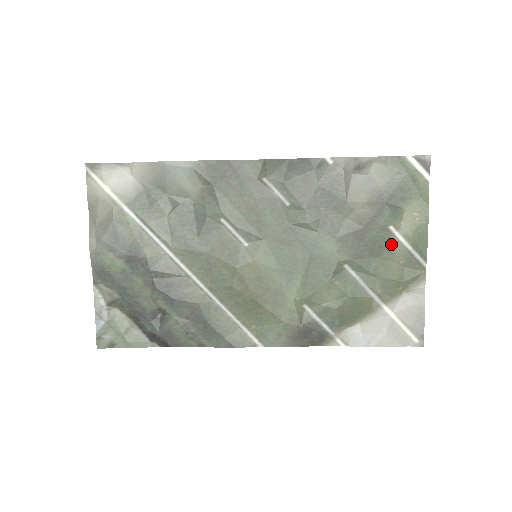
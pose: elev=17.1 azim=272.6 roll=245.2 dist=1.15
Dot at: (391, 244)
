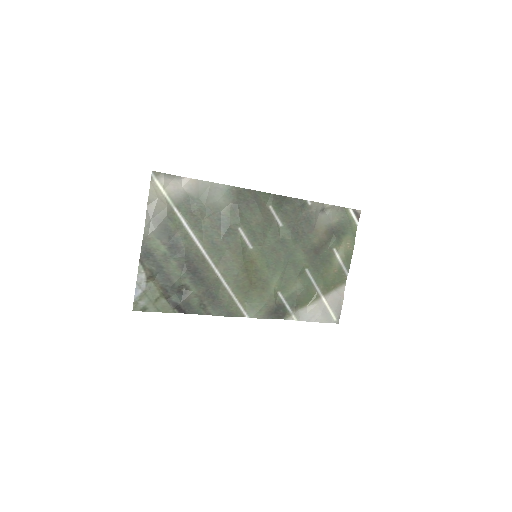
Dot at: (332, 259)
